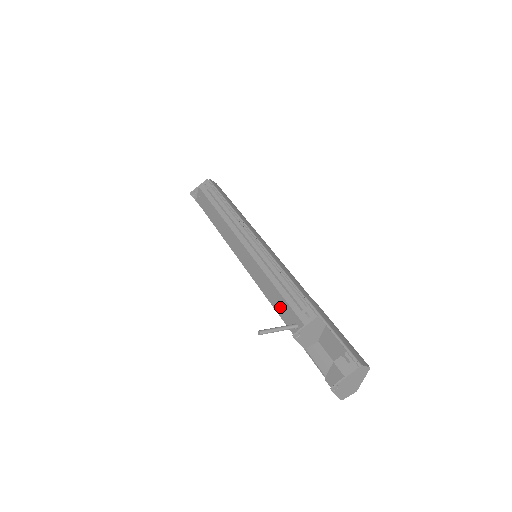
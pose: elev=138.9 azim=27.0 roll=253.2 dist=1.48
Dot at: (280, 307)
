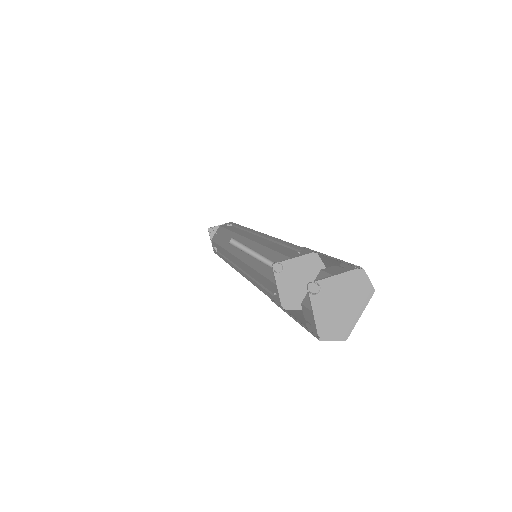
Dot at: occluded
